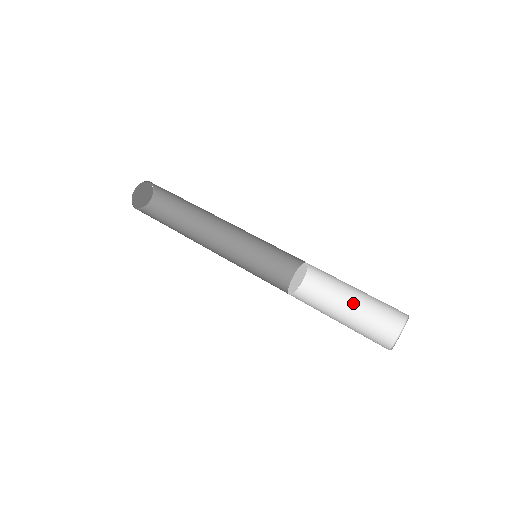
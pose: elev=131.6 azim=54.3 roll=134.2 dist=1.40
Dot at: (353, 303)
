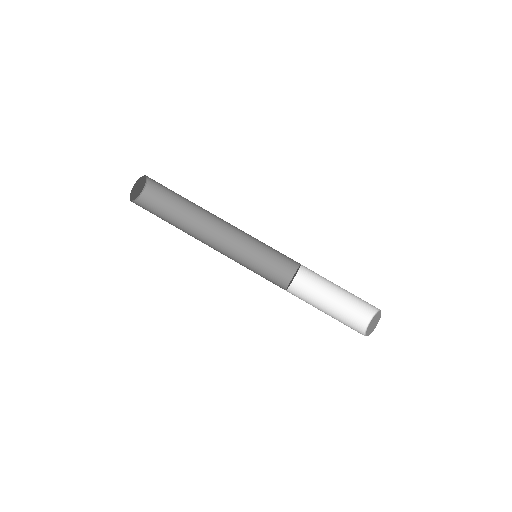
Dot at: (334, 297)
